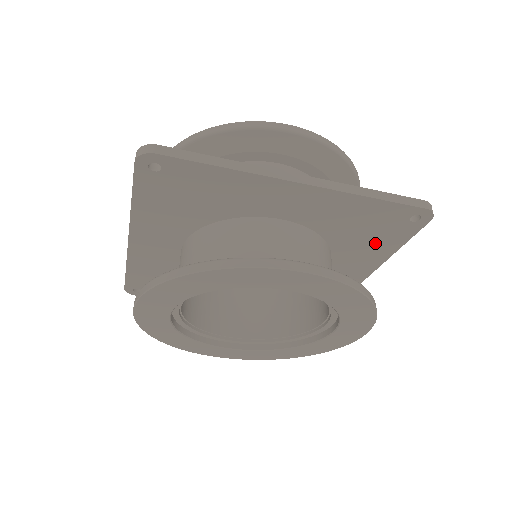
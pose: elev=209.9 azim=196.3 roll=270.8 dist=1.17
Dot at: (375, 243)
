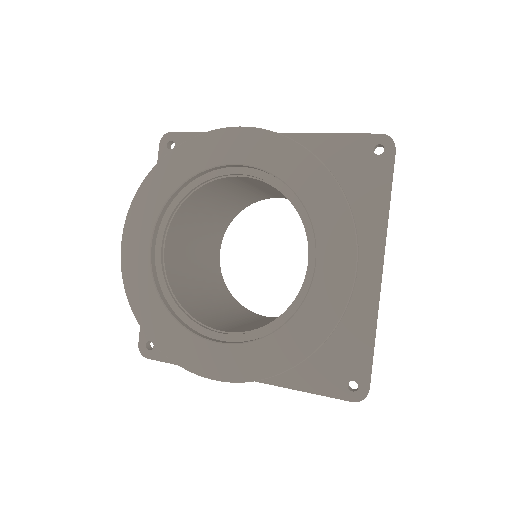
Dot at: (360, 199)
